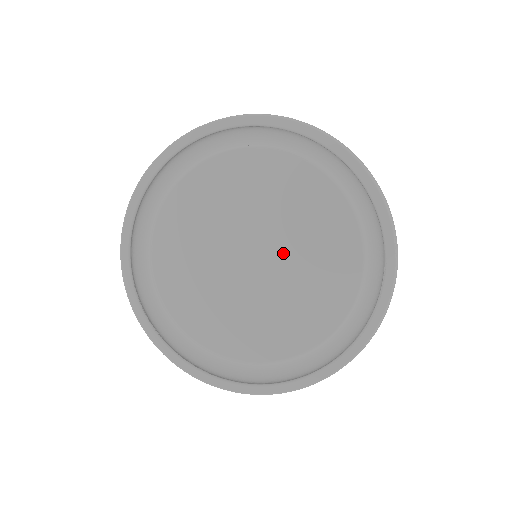
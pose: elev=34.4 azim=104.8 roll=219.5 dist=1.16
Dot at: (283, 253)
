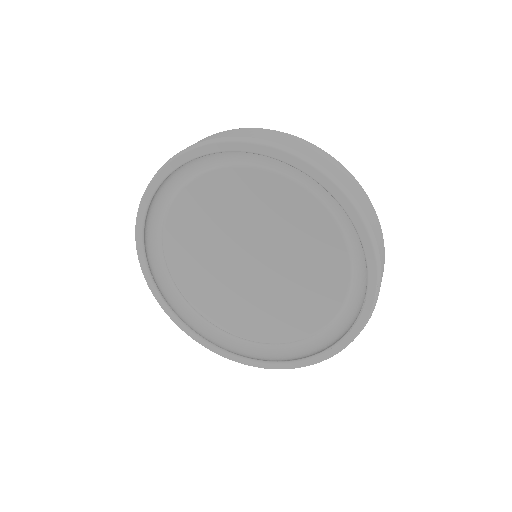
Dot at: (278, 265)
